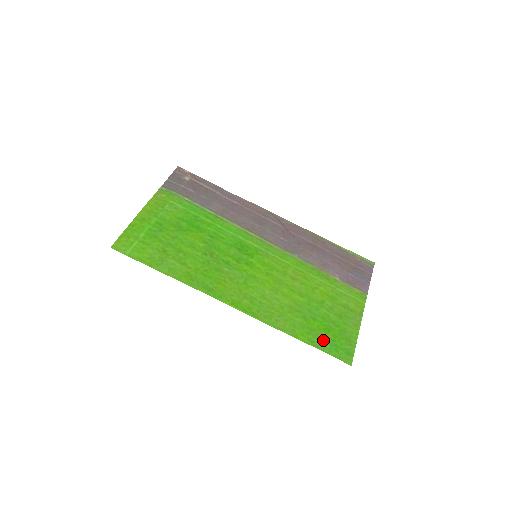
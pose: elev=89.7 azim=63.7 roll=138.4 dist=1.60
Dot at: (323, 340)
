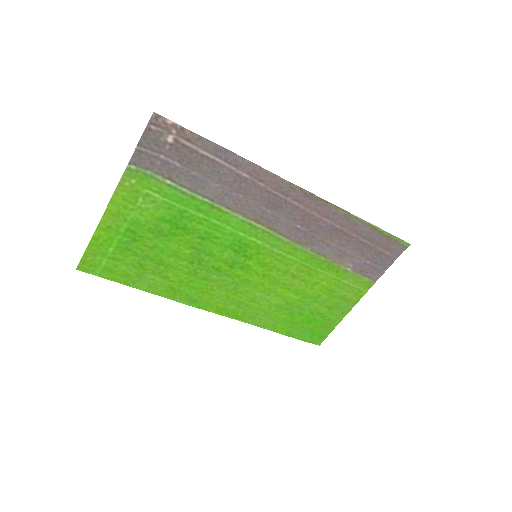
Dot at: (301, 331)
